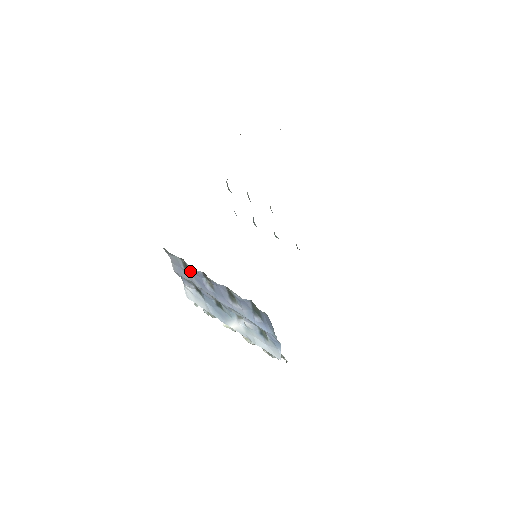
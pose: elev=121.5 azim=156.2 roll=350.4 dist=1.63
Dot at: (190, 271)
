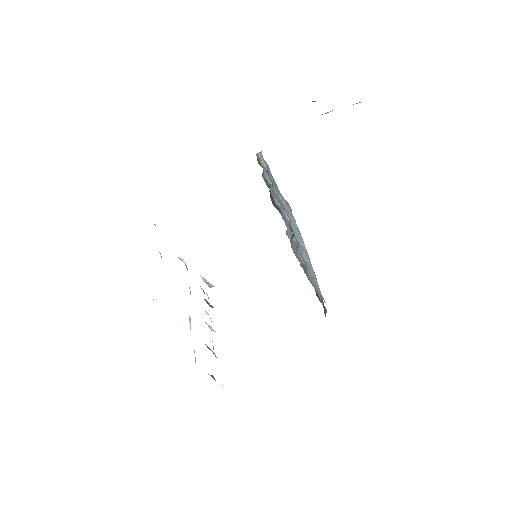
Dot at: occluded
